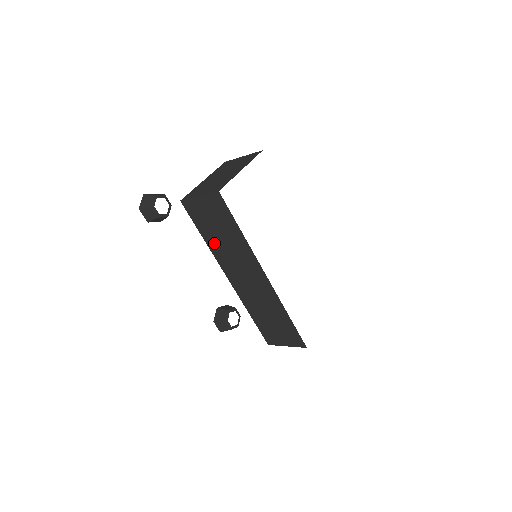
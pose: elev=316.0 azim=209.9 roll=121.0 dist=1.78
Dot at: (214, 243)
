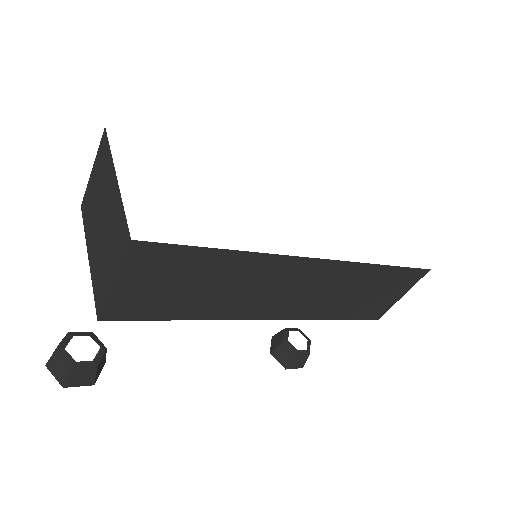
Dot at: (205, 308)
